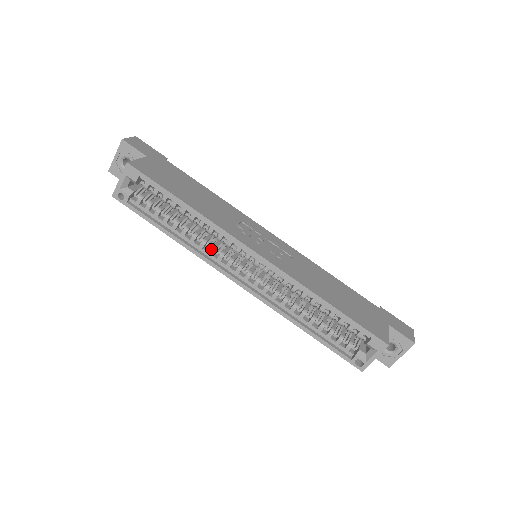
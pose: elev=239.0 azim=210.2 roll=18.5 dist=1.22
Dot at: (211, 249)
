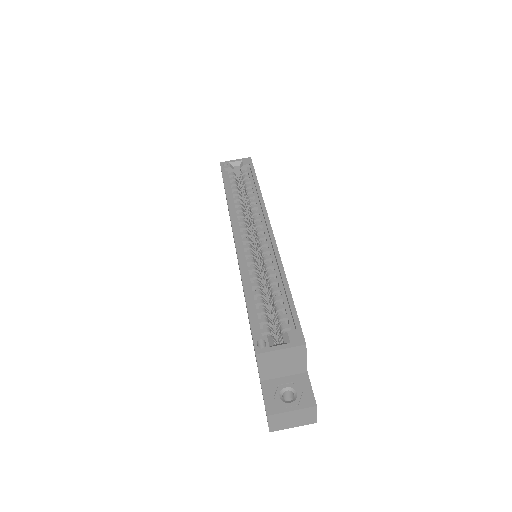
Dot at: (241, 214)
